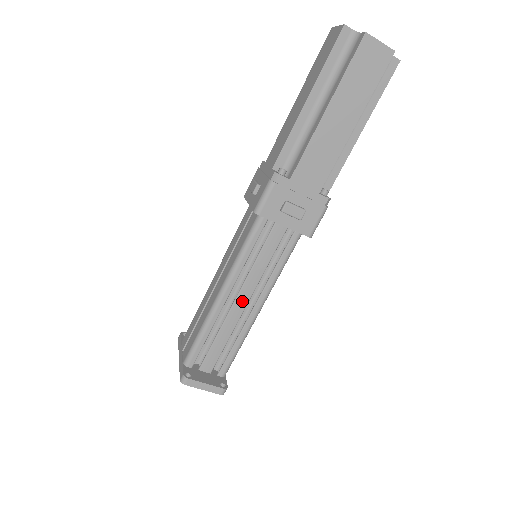
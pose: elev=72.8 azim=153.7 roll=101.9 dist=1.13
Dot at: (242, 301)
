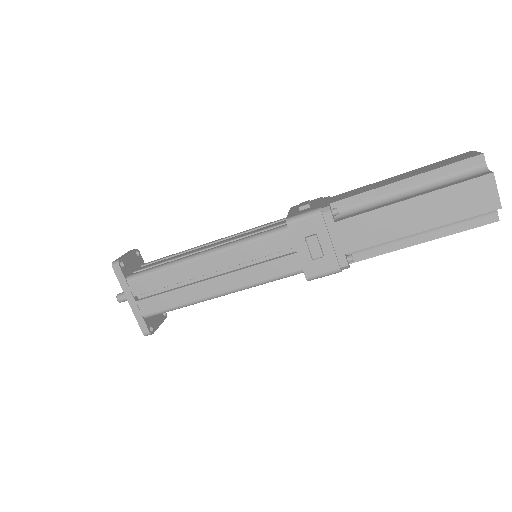
Dot at: occluded
